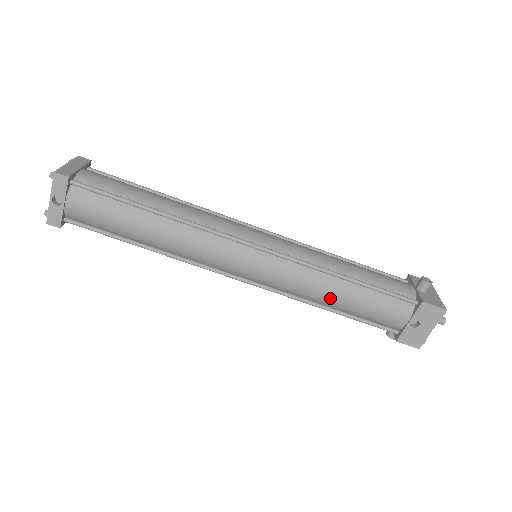
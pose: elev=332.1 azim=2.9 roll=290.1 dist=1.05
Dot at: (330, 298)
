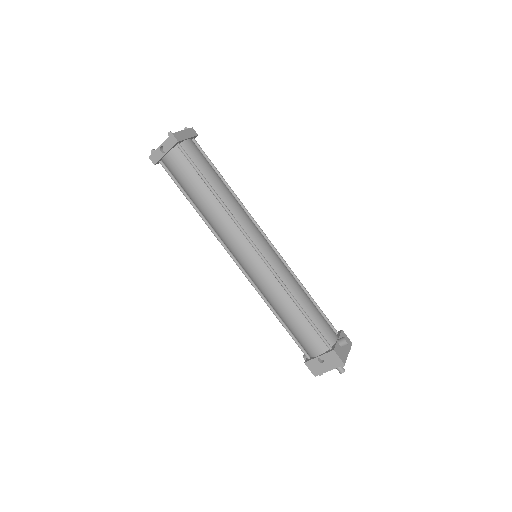
Dot at: (281, 310)
